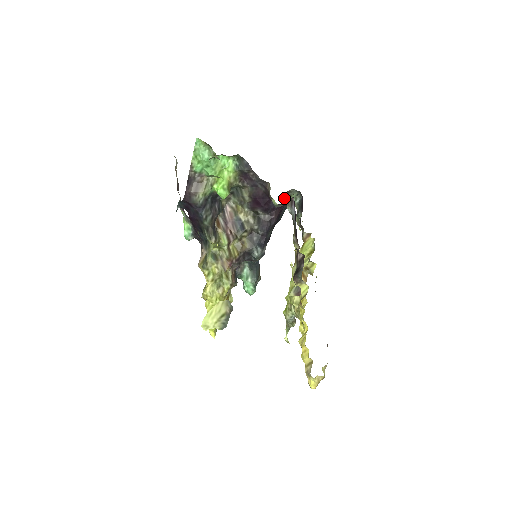
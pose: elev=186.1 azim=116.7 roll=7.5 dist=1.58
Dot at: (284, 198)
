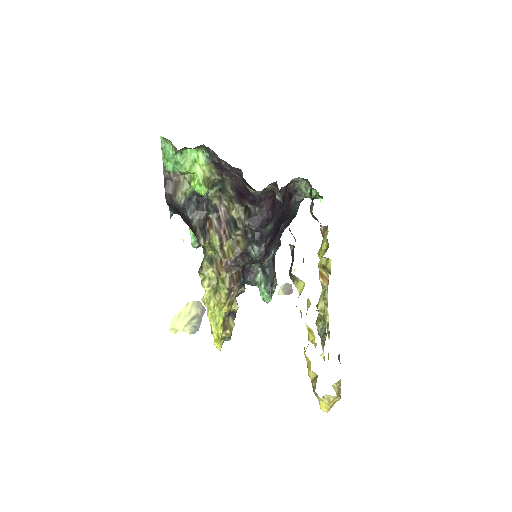
Dot at: (290, 189)
